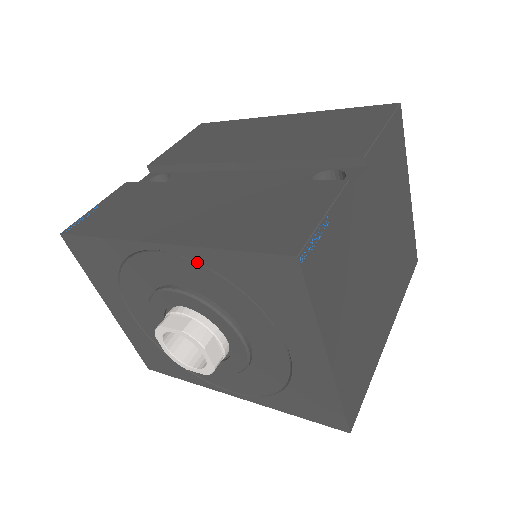
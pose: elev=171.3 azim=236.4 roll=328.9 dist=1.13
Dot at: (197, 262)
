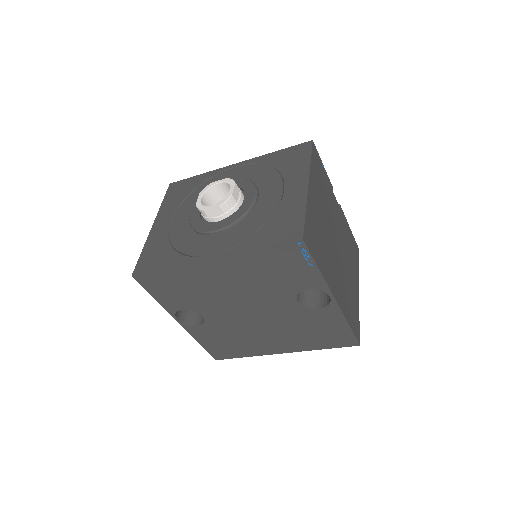
Dot at: (255, 164)
